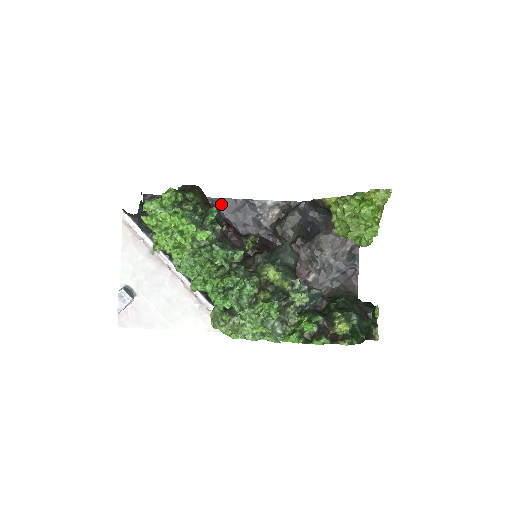
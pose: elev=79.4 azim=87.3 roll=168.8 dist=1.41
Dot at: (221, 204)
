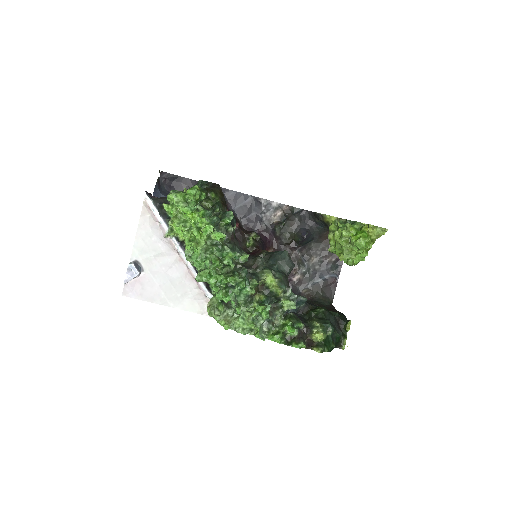
Dot at: (231, 196)
